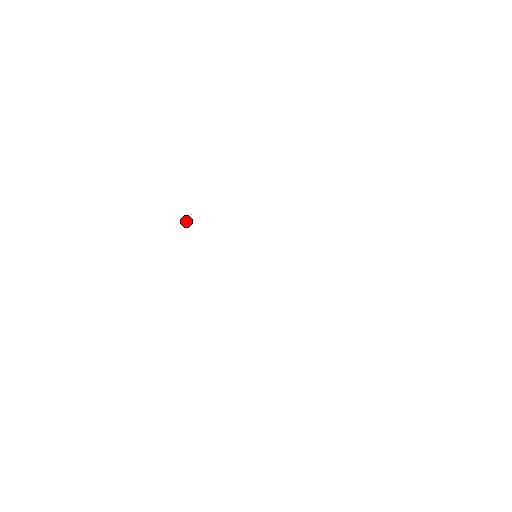
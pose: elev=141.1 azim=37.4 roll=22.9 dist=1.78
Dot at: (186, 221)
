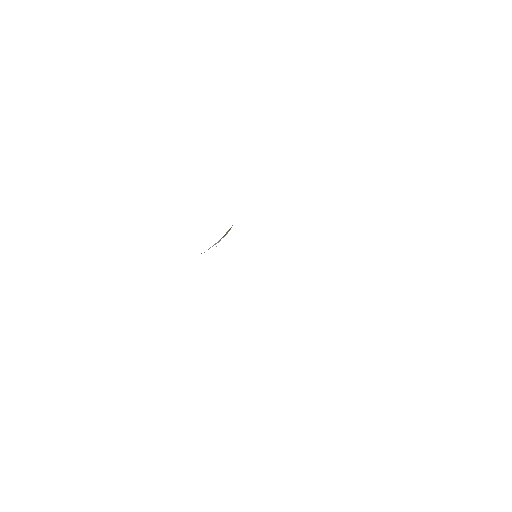
Dot at: occluded
